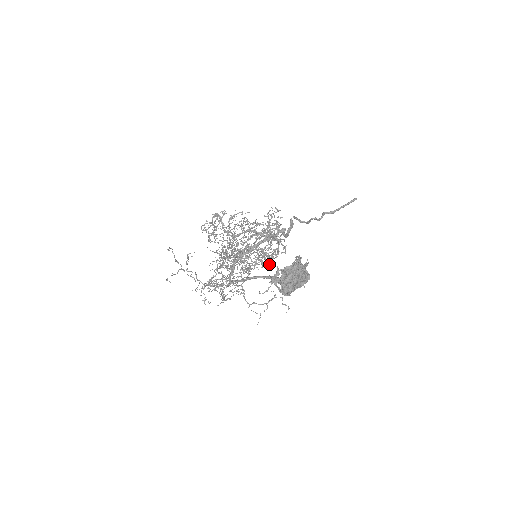
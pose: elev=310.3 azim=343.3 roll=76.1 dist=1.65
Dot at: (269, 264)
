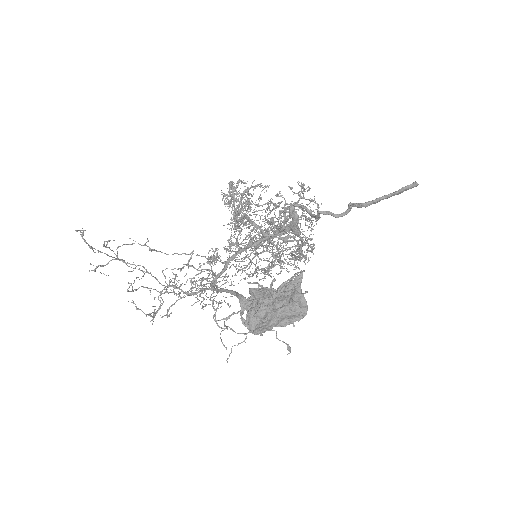
Dot at: (270, 273)
